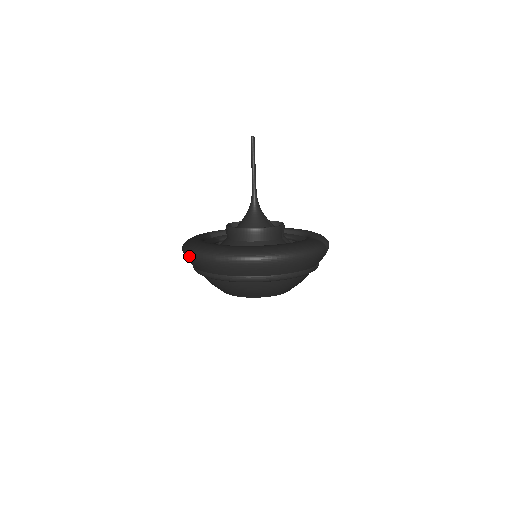
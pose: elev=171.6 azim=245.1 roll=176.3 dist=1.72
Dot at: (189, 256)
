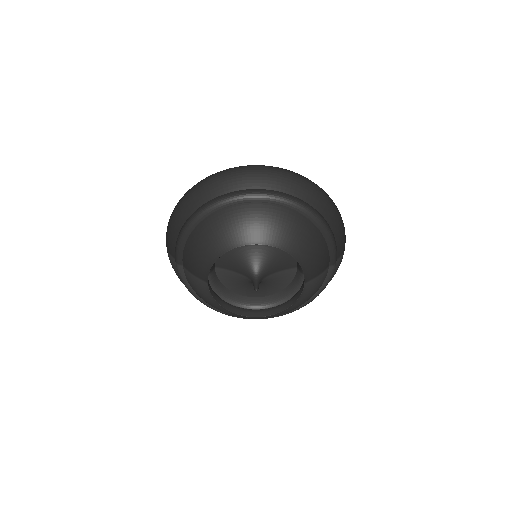
Dot at: (203, 181)
